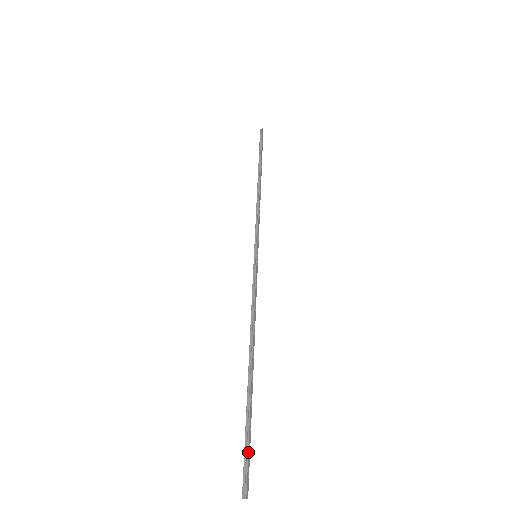
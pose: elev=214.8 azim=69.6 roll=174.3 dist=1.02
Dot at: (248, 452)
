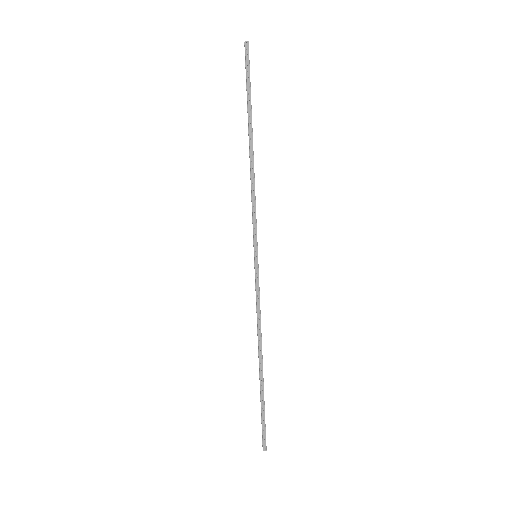
Dot at: (262, 425)
